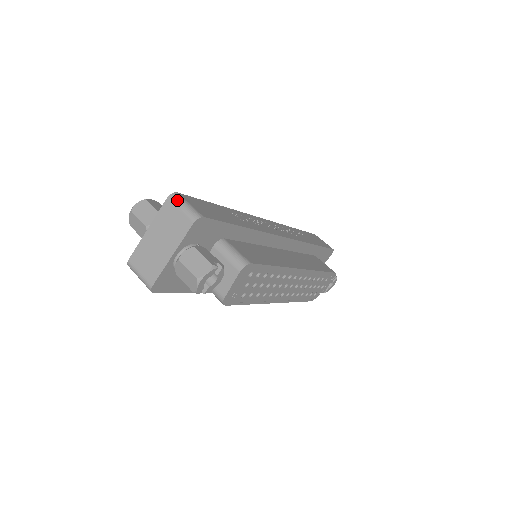
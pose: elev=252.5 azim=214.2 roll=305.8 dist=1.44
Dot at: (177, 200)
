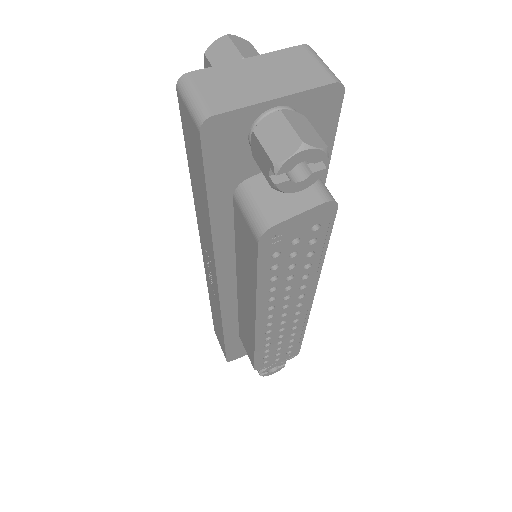
Dot at: occluded
